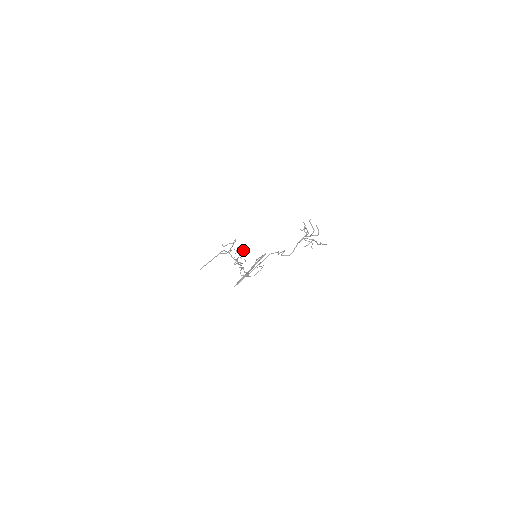
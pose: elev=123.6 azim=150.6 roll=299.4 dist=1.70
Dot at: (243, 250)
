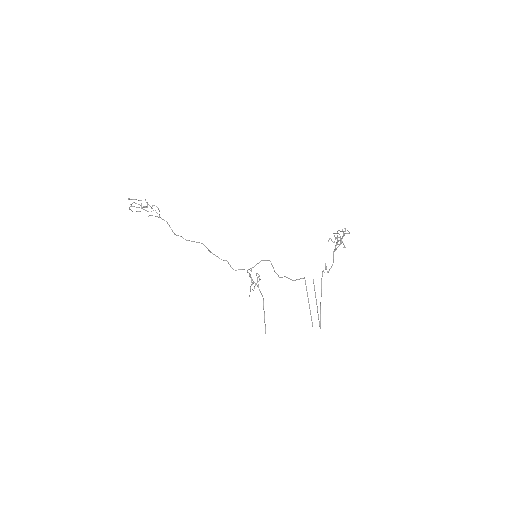
Dot at: (147, 203)
